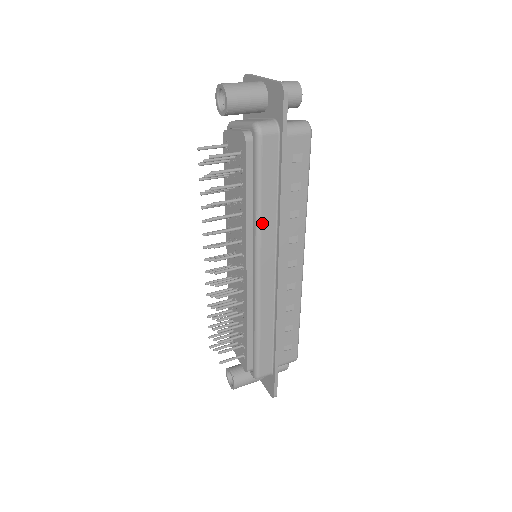
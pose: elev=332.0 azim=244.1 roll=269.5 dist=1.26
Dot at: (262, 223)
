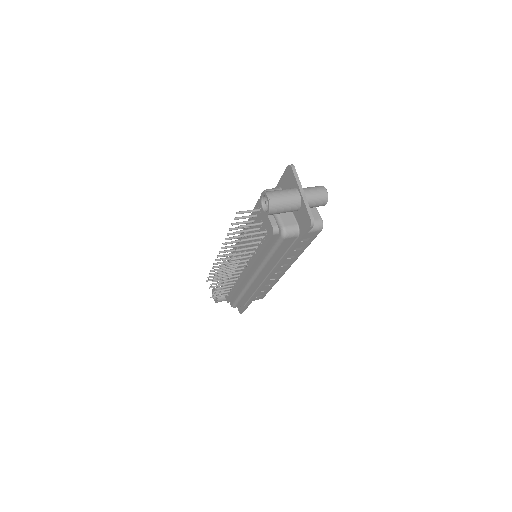
Dot at: (266, 265)
